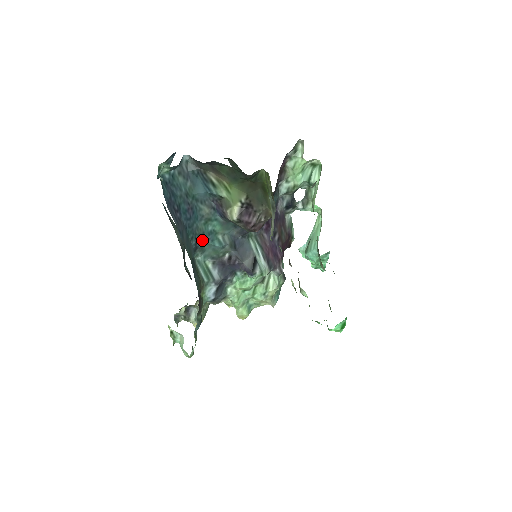
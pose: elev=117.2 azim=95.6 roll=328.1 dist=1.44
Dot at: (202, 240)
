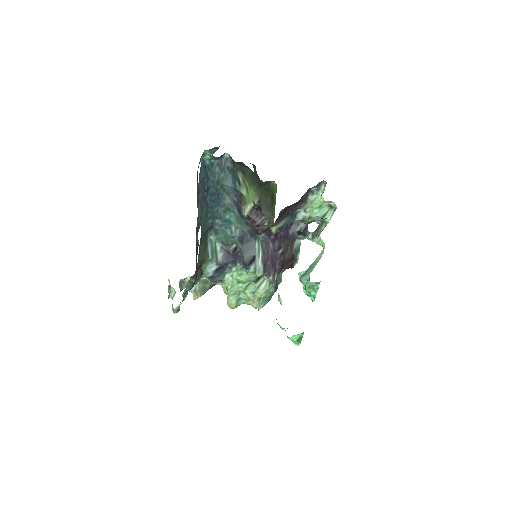
Dot at: (218, 223)
